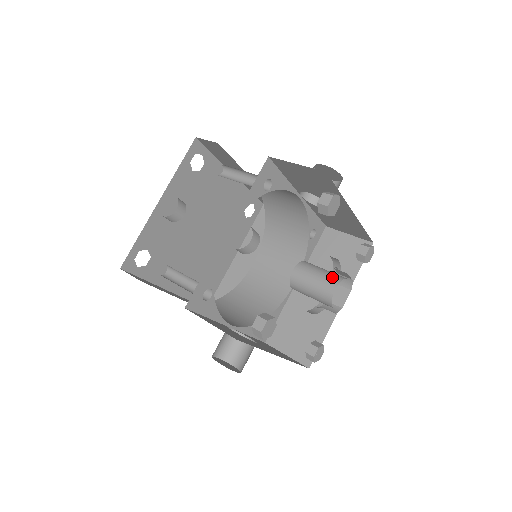
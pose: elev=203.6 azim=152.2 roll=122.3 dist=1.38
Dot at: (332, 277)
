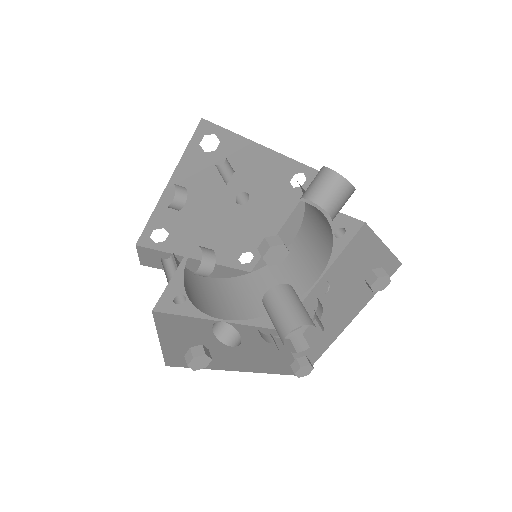
Dot at: (291, 319)
